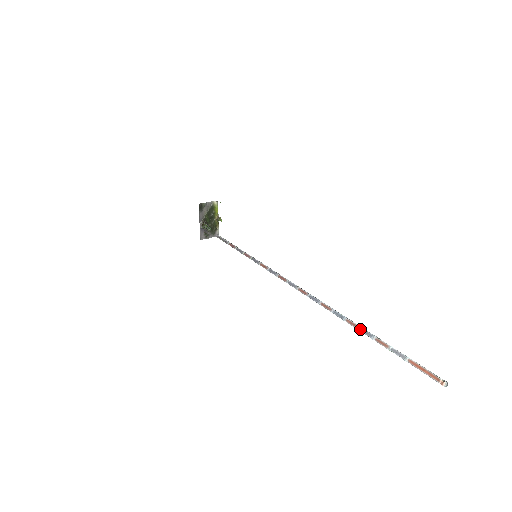
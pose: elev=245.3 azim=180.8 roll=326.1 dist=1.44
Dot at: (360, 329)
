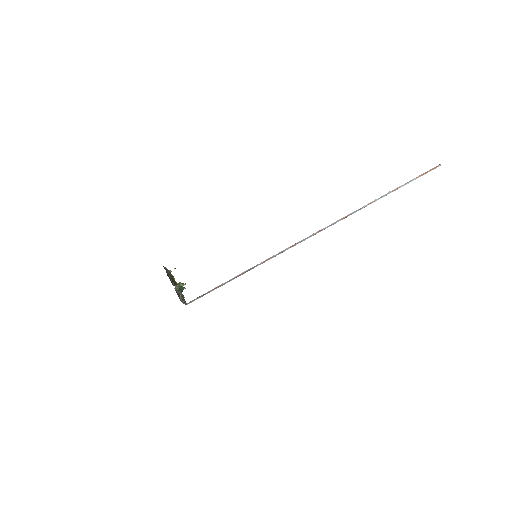
Dot at: (378, 199)
